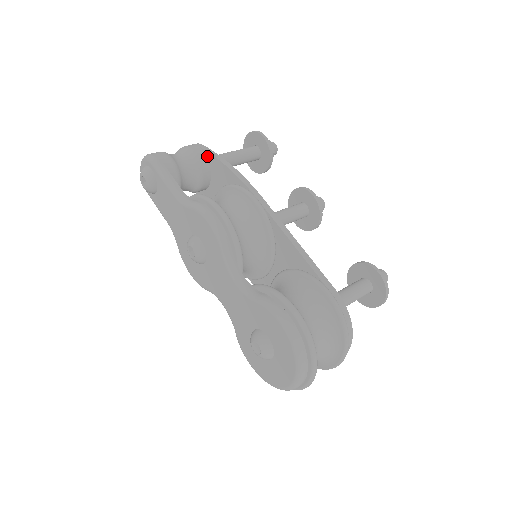
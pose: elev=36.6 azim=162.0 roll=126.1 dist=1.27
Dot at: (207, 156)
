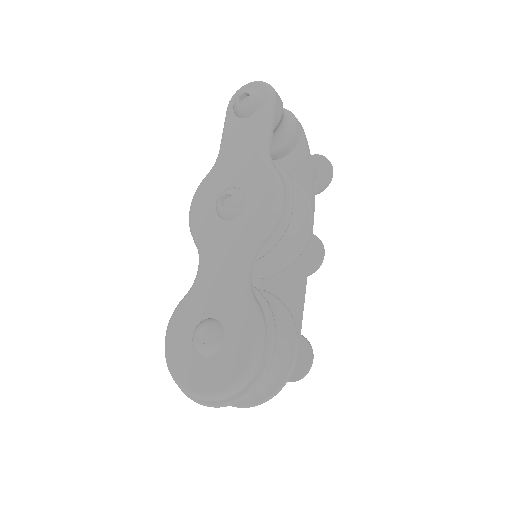
Dot at: (300, 141)
